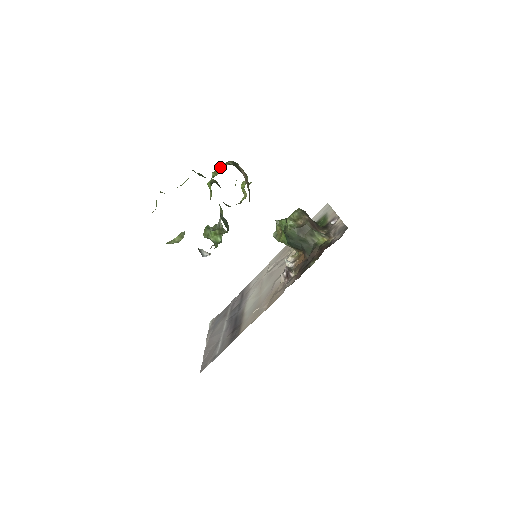
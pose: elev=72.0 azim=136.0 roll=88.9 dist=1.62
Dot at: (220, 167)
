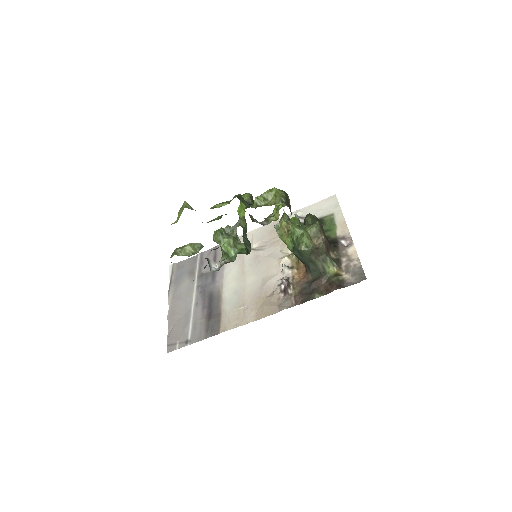
Dot at: (267, 193)
